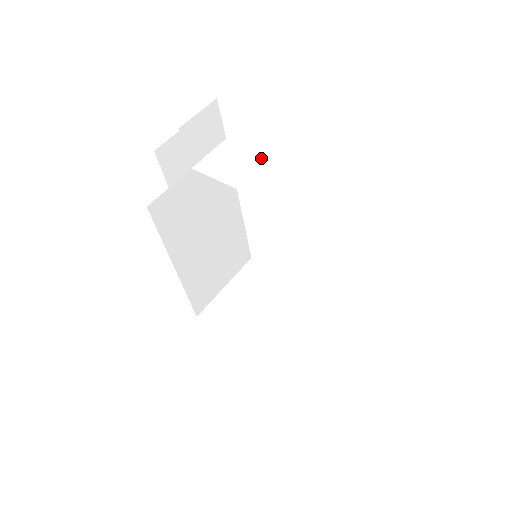
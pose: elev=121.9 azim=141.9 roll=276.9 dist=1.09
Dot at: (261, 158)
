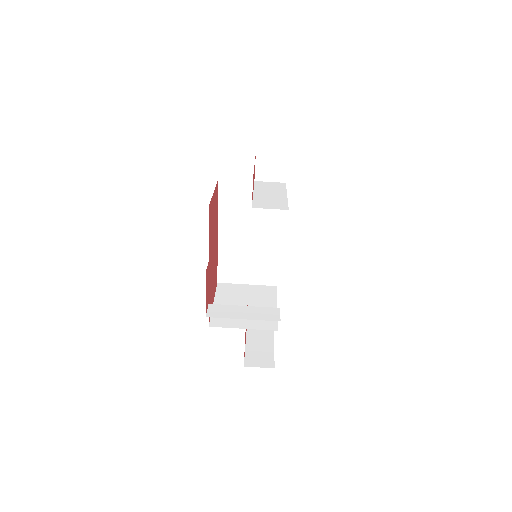
Dot at: (282, 192)
